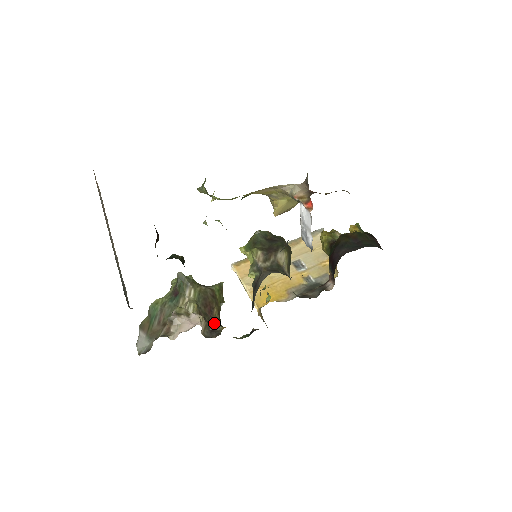
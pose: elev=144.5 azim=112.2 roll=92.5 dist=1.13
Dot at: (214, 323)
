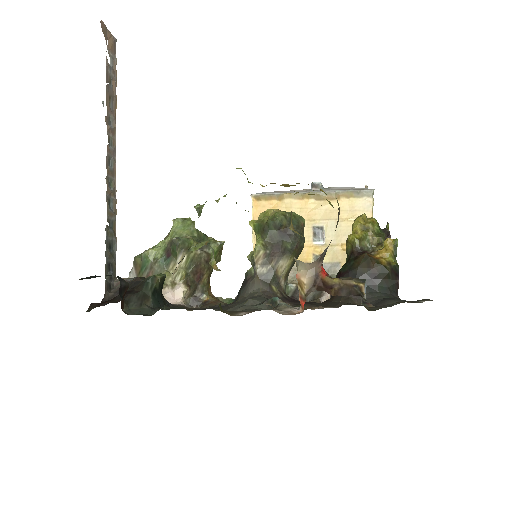
Dot at: (200, 290)
